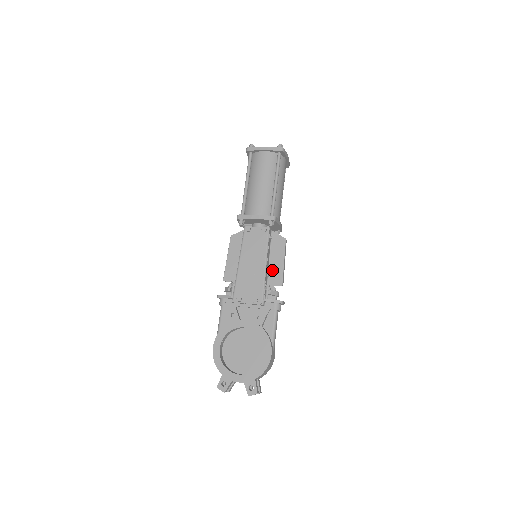
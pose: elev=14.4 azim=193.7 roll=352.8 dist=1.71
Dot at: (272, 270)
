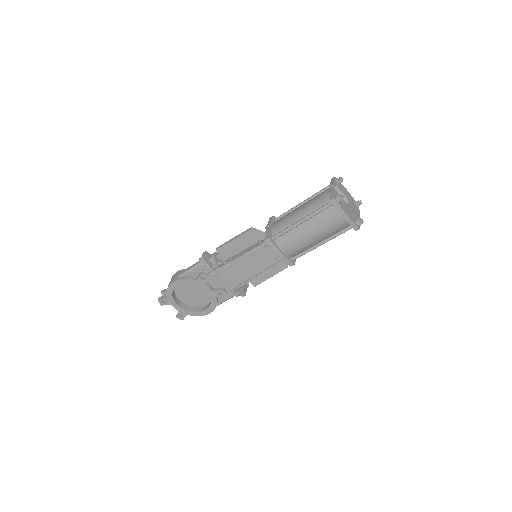
Dot at: (258, 275)
